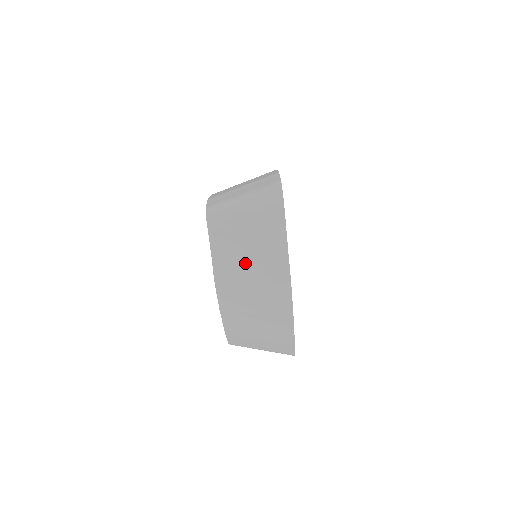
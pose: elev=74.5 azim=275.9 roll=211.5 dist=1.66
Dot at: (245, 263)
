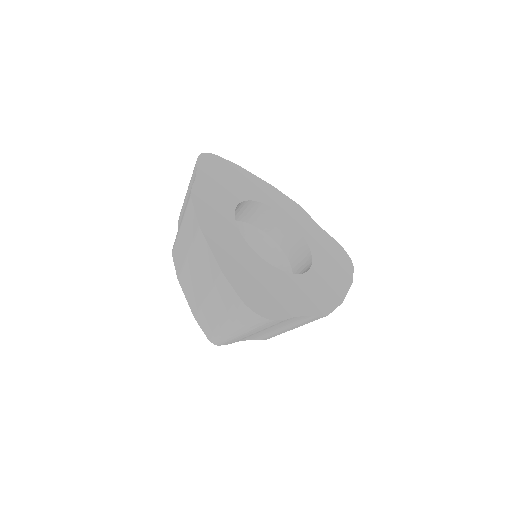
Dot at: (277, 330)
